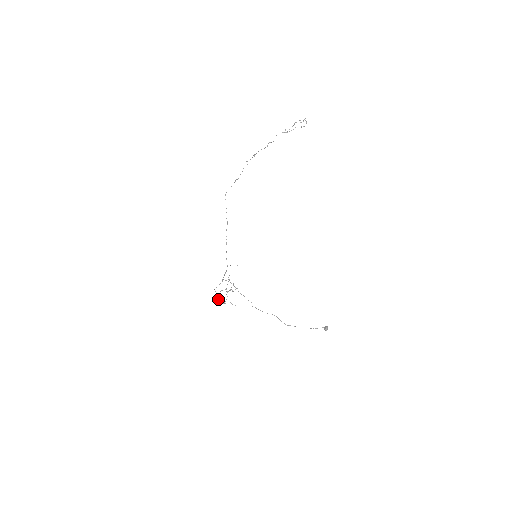
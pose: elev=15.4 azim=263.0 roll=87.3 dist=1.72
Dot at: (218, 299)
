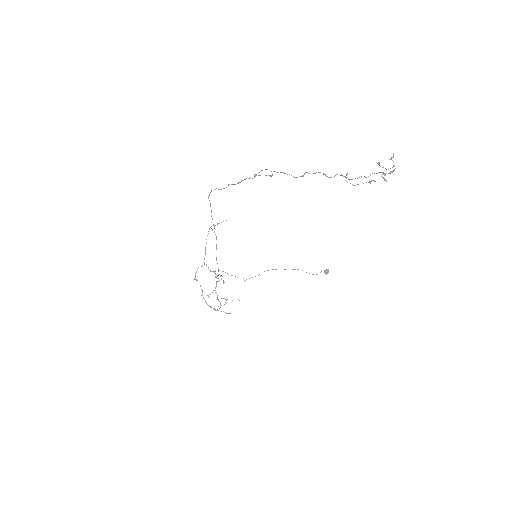
Dot at: (206, 303)
